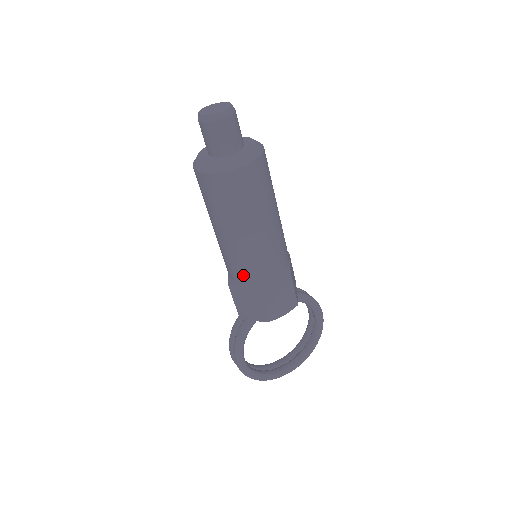
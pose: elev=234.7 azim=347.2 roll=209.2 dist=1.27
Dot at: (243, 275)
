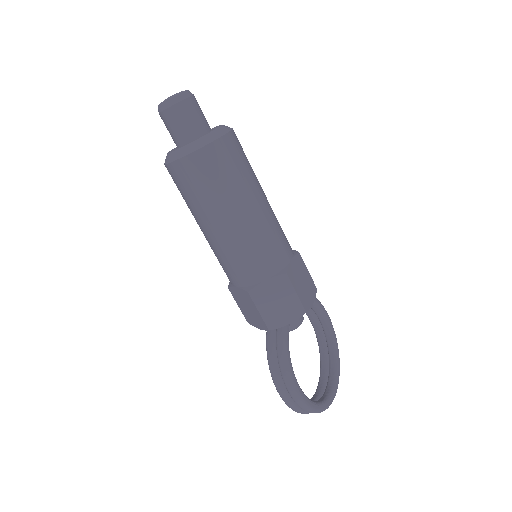
Dot at: (263, 265)
